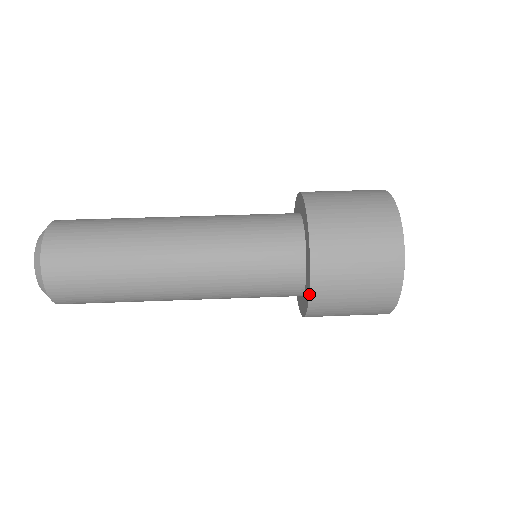
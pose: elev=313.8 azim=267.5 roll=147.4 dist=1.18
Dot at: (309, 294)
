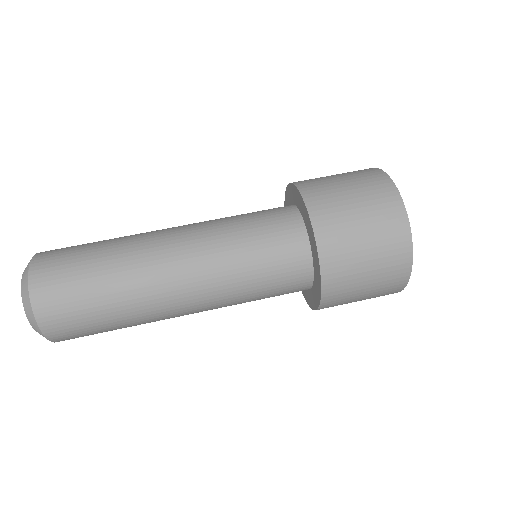
Dot at: (319, 305)
